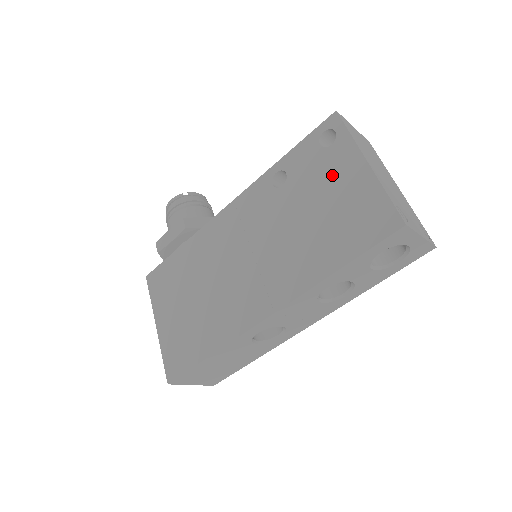
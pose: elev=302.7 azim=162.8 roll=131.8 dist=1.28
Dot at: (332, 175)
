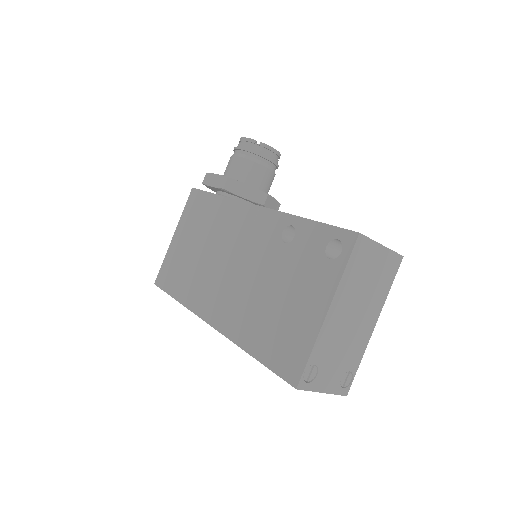
Dot at: (307, 285)
